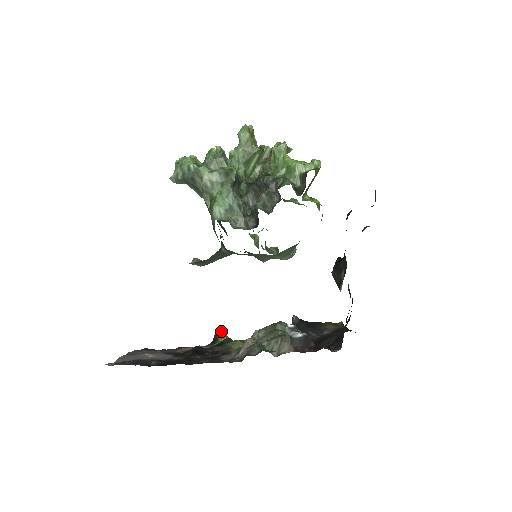
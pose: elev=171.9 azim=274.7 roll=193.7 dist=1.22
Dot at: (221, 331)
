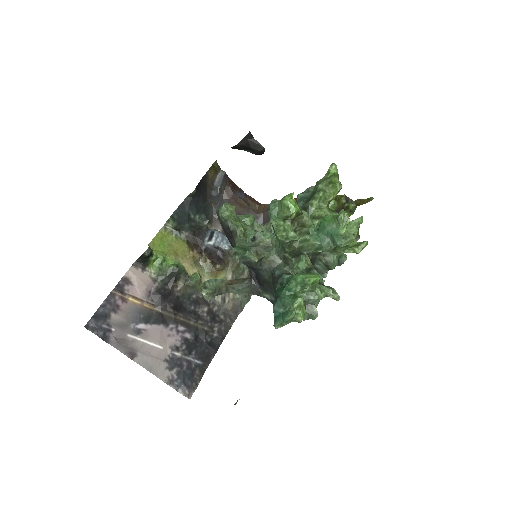
Dot at: (151, 253)
